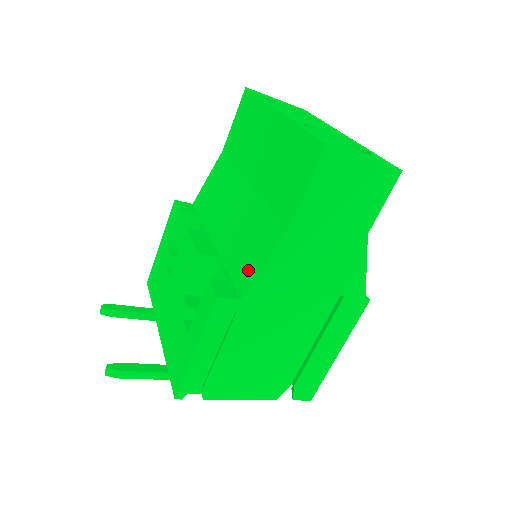
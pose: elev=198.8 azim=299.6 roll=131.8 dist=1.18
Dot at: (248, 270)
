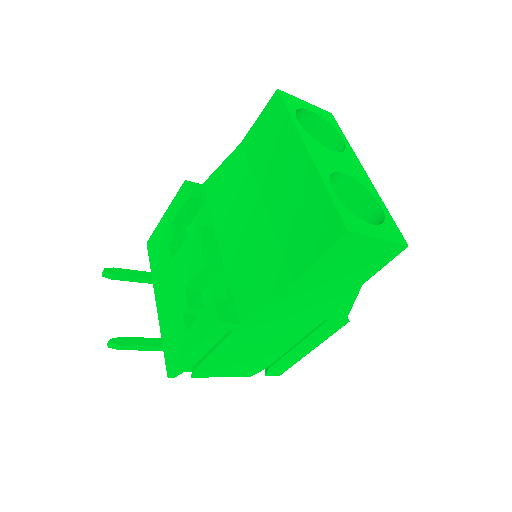
Dot at: (250, 299)
